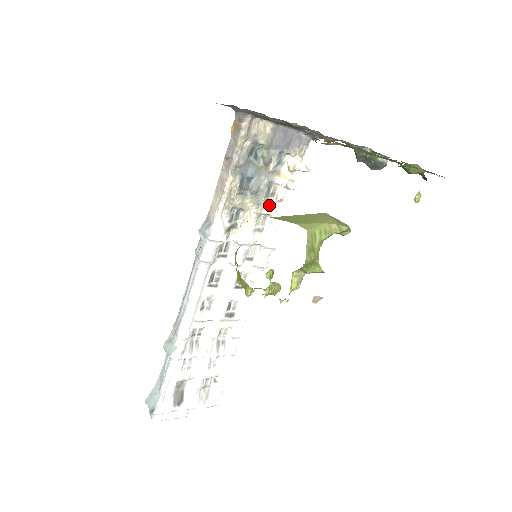
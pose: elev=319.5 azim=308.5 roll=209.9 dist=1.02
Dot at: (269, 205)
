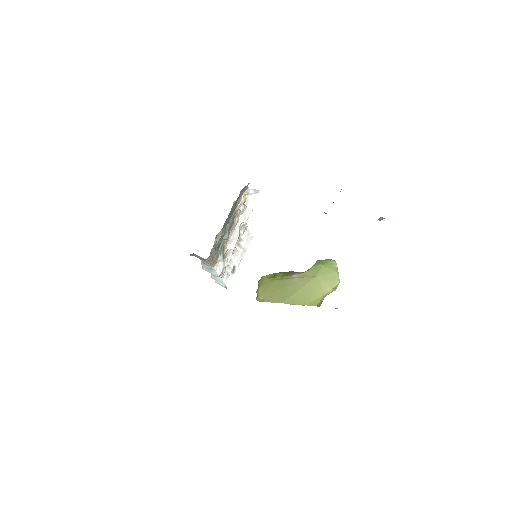
Dot at: (237, 217)
